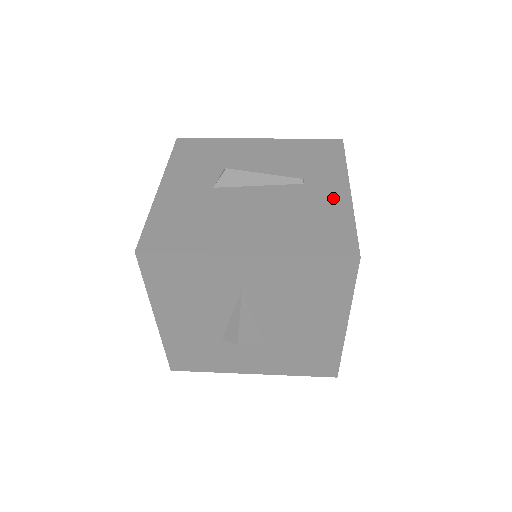
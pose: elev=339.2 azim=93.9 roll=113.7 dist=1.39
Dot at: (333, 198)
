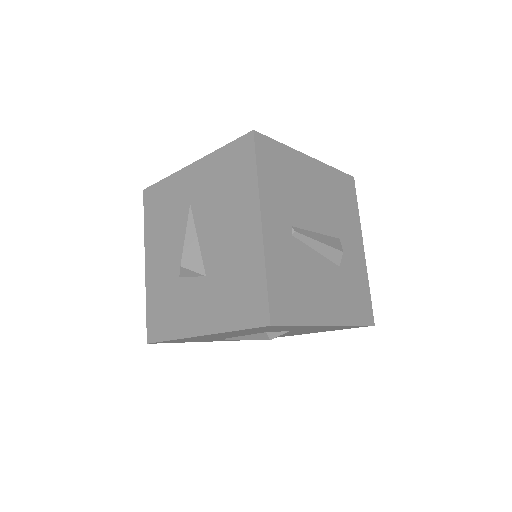
Dot at: occluded
